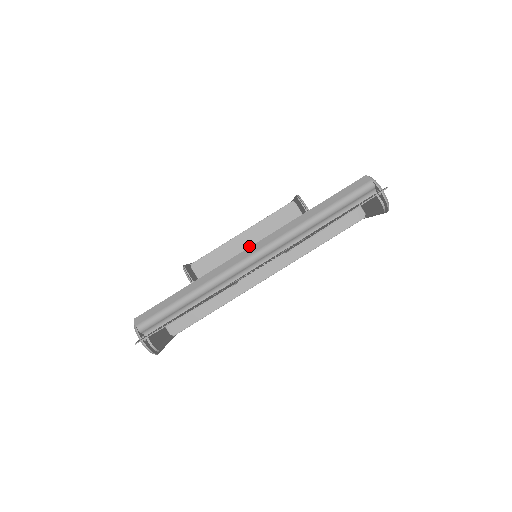
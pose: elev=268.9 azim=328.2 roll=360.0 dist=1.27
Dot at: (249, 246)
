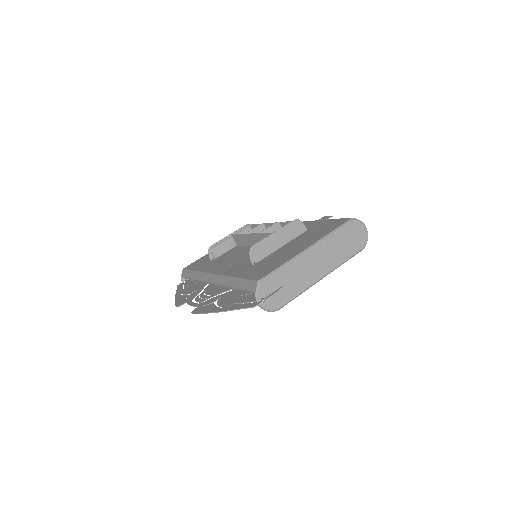
Dot at: occluded
